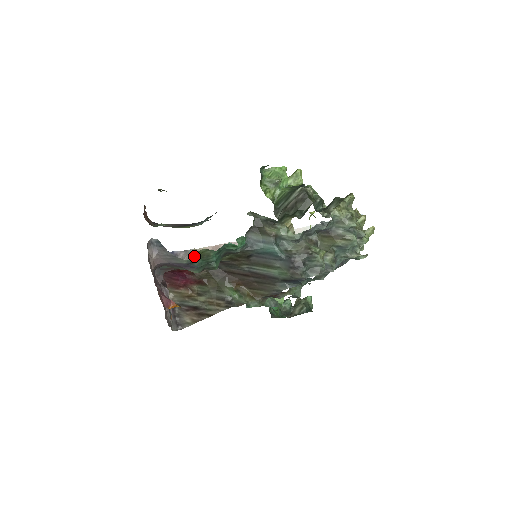
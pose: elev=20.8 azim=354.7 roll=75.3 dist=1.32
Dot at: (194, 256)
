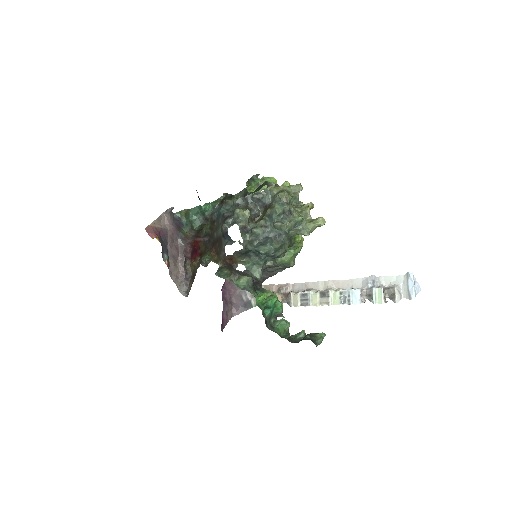
Dot at: (181, 213)
